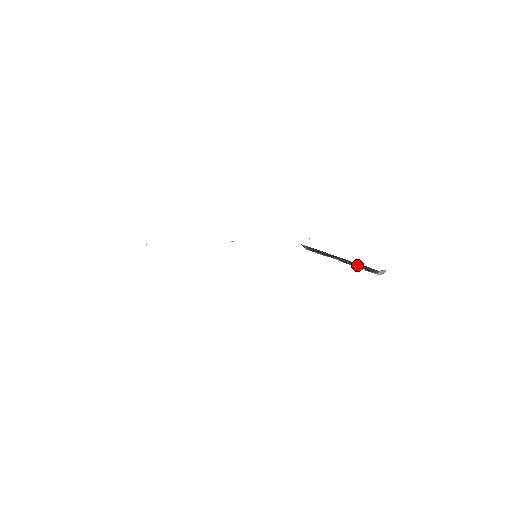
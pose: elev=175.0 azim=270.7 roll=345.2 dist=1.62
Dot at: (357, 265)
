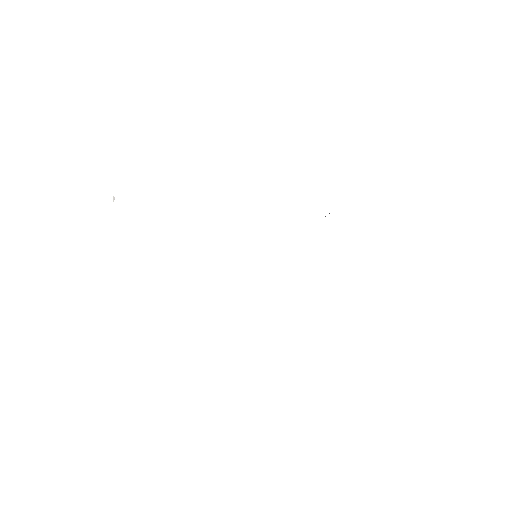
Dot at: occluded
